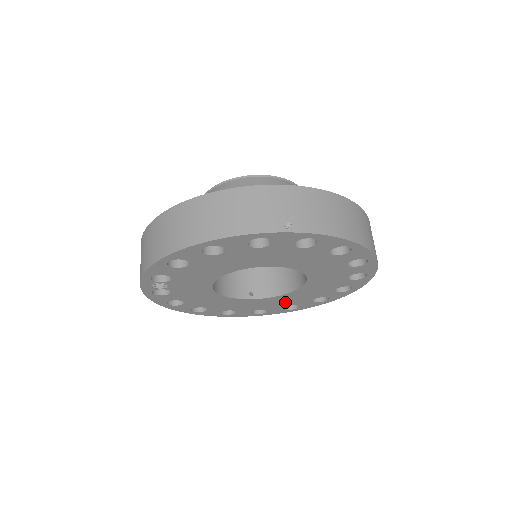
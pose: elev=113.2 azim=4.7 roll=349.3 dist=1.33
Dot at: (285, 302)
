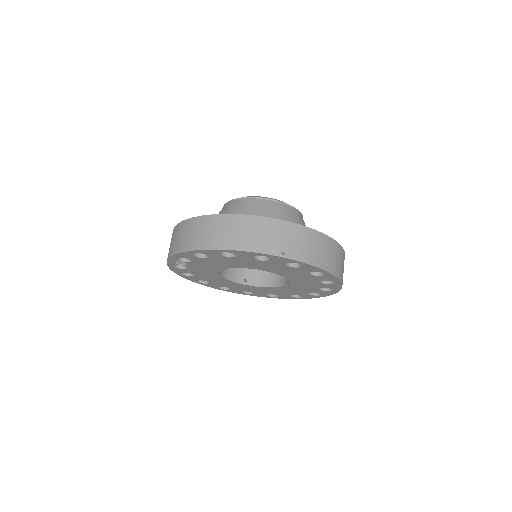
Dot at: (269, 292)
